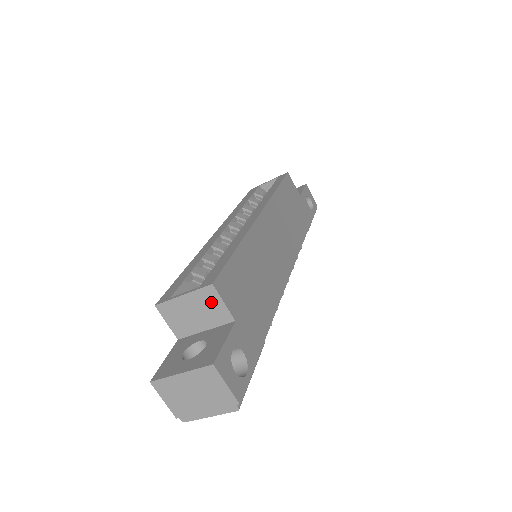
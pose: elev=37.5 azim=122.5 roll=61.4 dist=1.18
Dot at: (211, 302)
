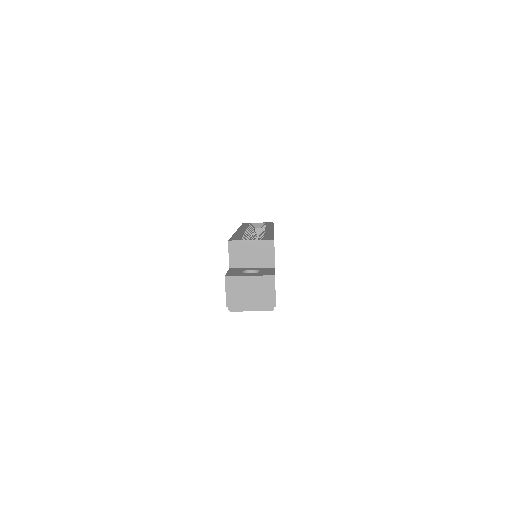
Dot at: (267, 250)
